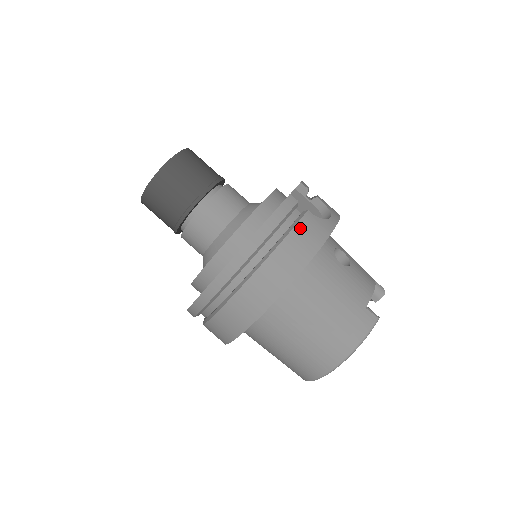
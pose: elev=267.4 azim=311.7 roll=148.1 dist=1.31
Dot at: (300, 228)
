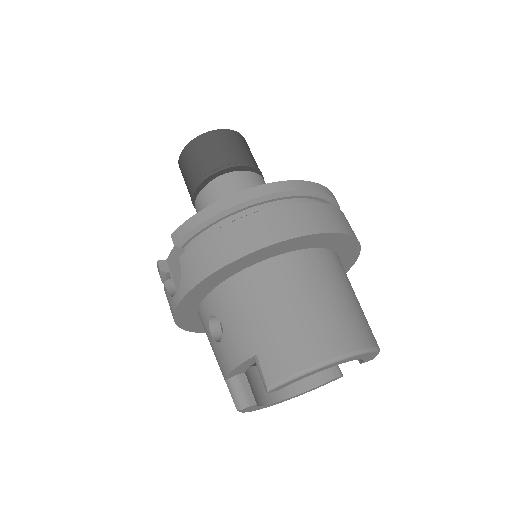
Dot at: occluded
